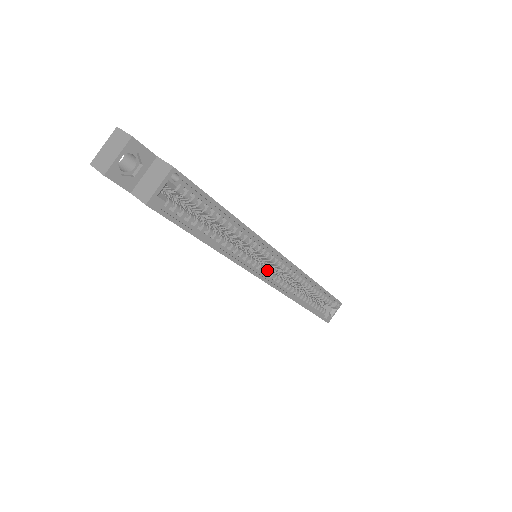
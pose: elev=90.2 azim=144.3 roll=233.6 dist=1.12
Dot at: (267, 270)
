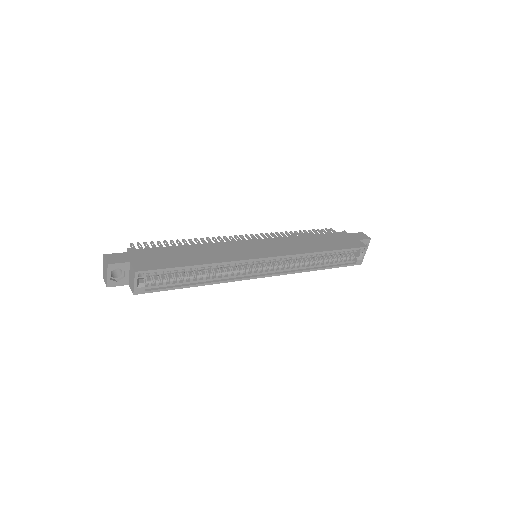
Dot at: (261, 269)
